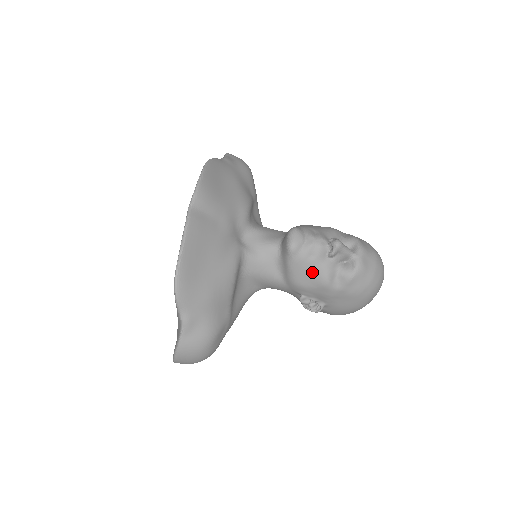
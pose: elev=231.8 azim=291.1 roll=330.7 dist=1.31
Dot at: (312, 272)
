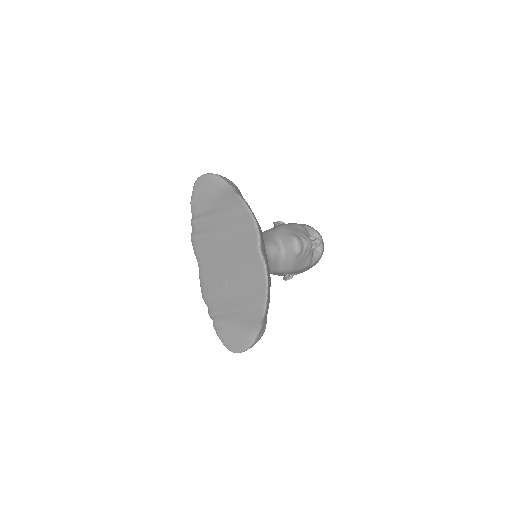
Dot at: (304, 262)
